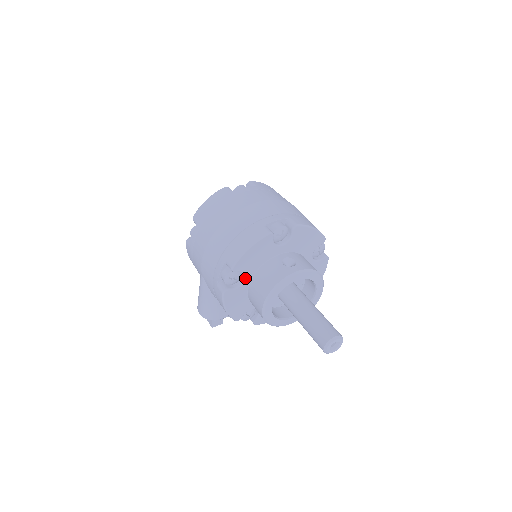
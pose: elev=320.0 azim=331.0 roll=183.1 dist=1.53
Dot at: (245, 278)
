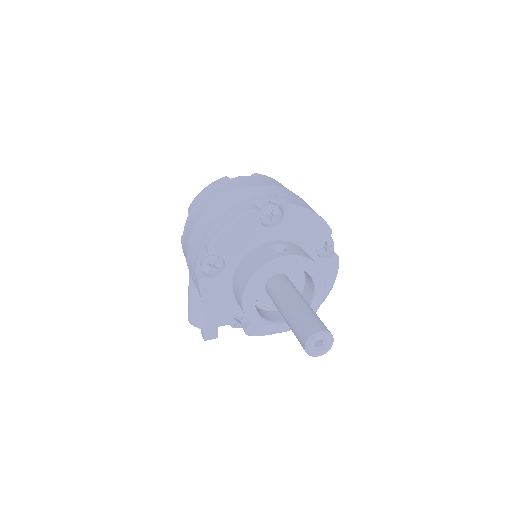
Dot at: (227, 266)
